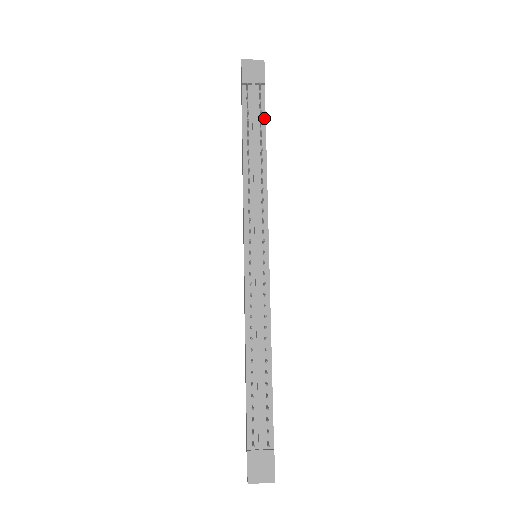
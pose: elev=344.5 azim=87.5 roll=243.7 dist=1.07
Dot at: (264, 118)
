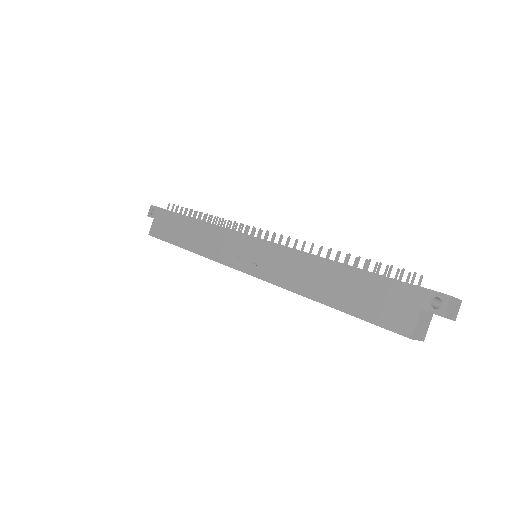
Dot at: occluded
